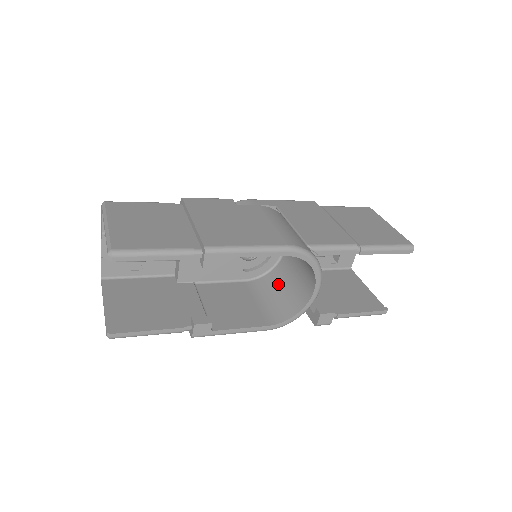
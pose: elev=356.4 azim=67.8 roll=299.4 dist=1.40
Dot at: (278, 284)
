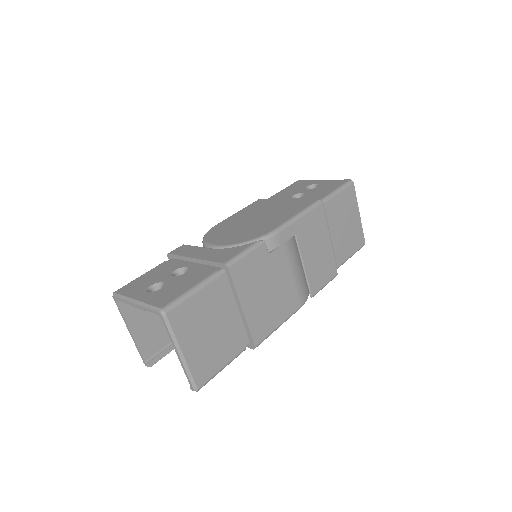
Dot at: occluded
